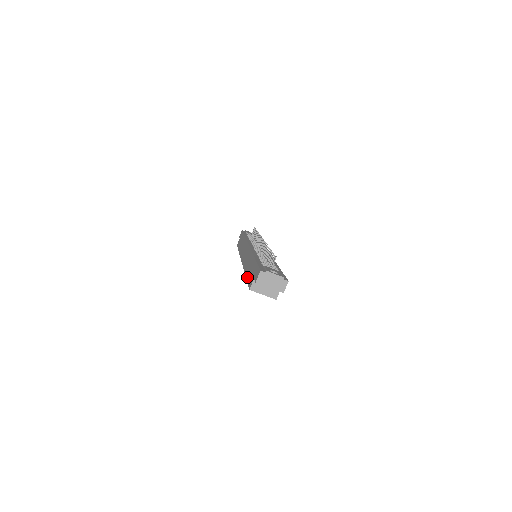
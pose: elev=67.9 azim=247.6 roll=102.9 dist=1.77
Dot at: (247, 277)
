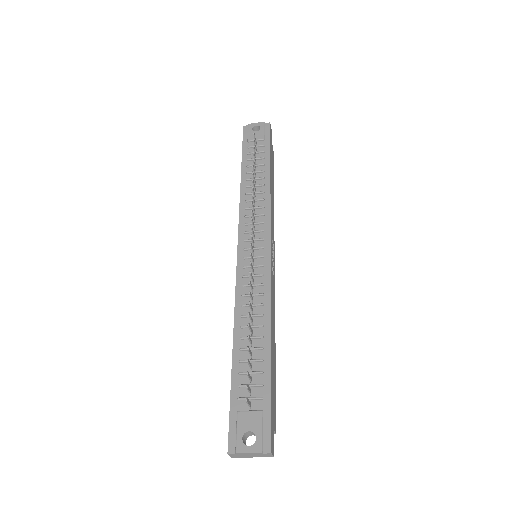
Dot at: occluded
